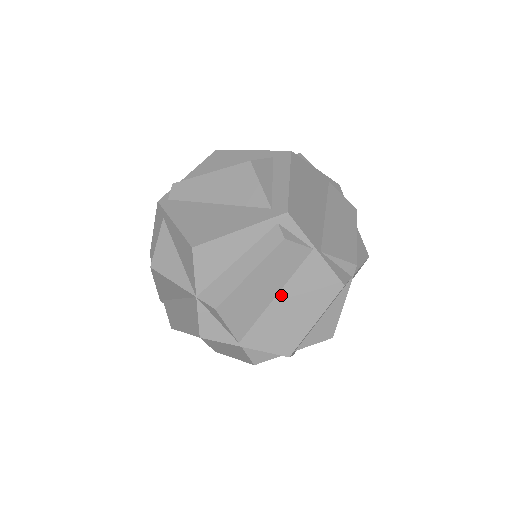
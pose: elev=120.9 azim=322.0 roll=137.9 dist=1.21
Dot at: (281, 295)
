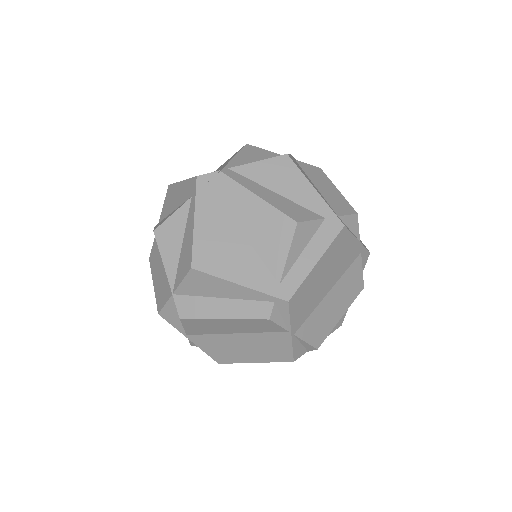
Dot at: (241, 335)
